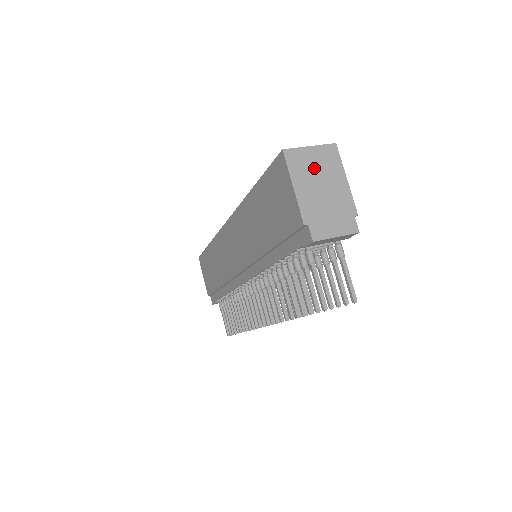
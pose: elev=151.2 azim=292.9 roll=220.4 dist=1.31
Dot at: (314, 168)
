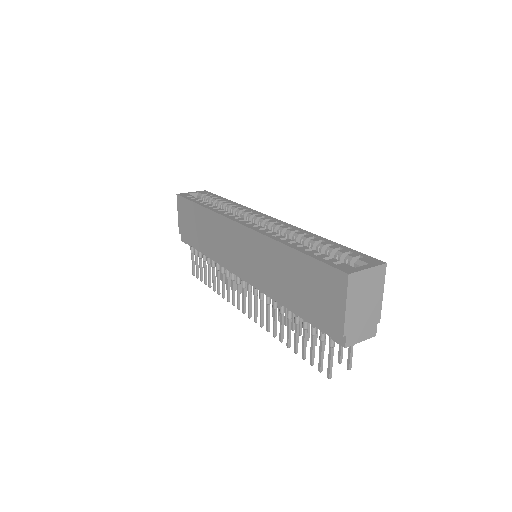
Dot at: (365, 288)
